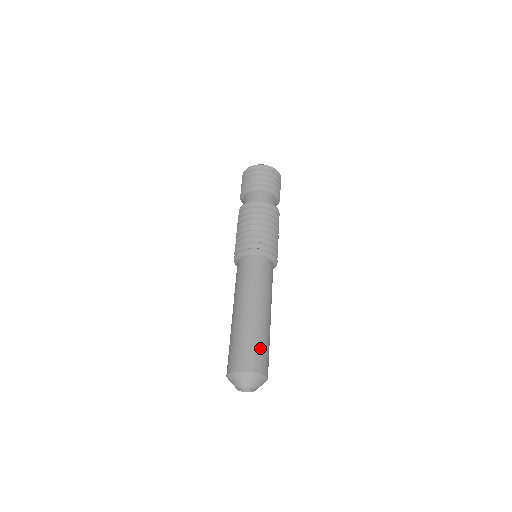
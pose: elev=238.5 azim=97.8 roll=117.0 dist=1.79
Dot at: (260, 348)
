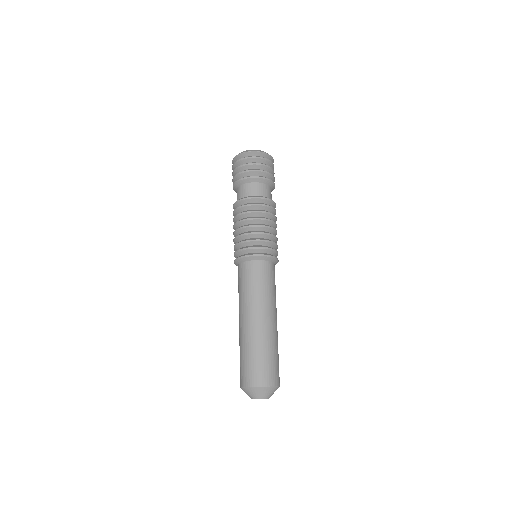
Dot at: (276, 361)
